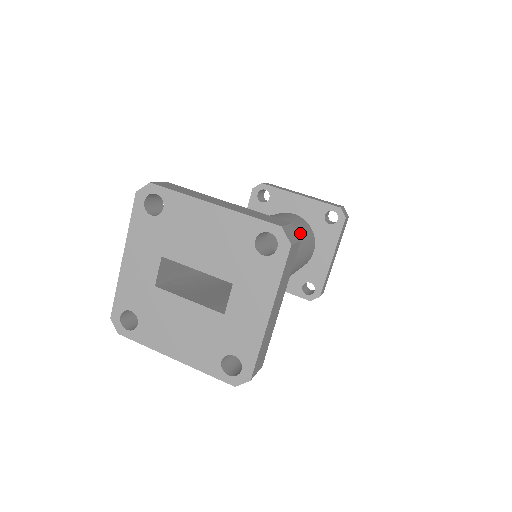
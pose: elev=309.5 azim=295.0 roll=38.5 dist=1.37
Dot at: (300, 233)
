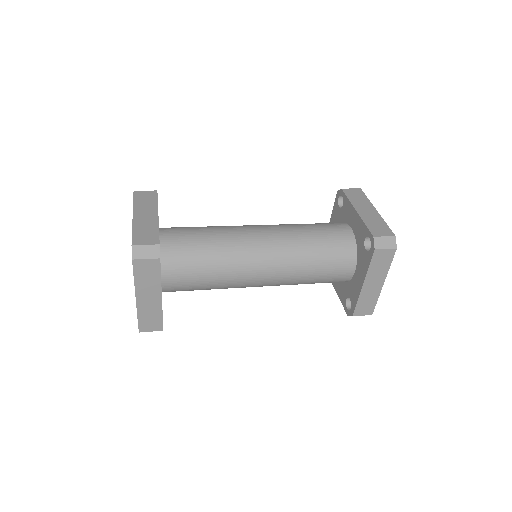
Dot at: (311, 249)
